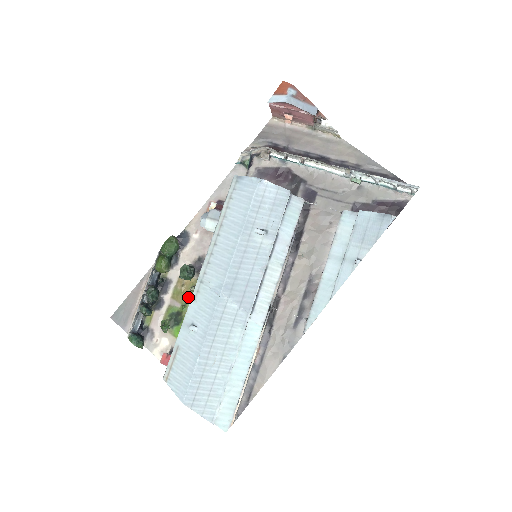
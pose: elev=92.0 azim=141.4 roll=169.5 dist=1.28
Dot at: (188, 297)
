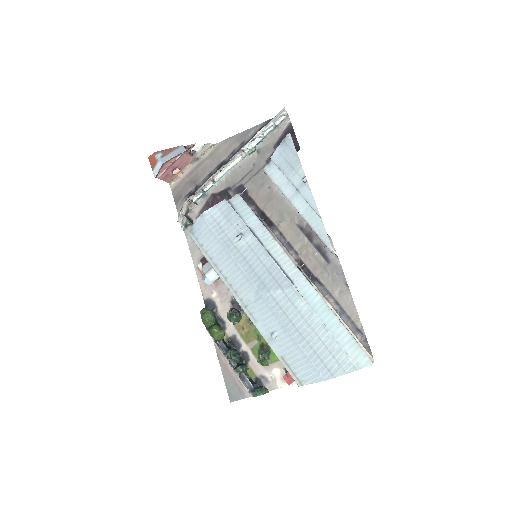
Dot at: (254, 330)
